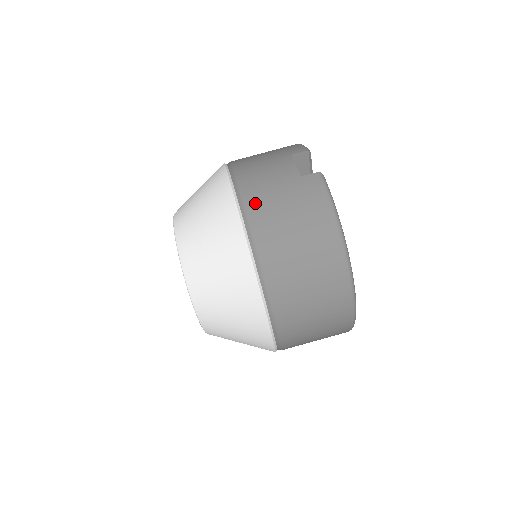
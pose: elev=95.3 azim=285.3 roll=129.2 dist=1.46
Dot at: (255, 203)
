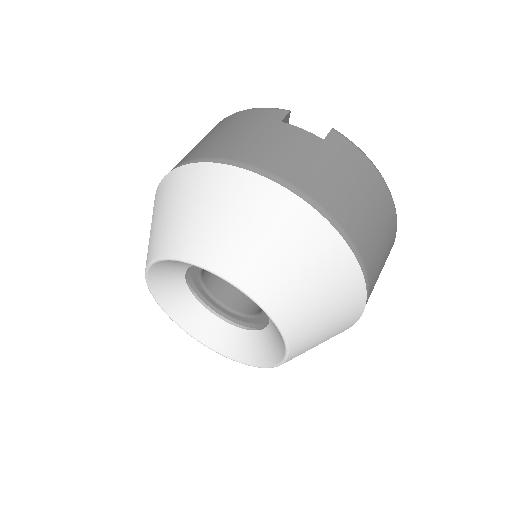
Dot at: (316, 188)
